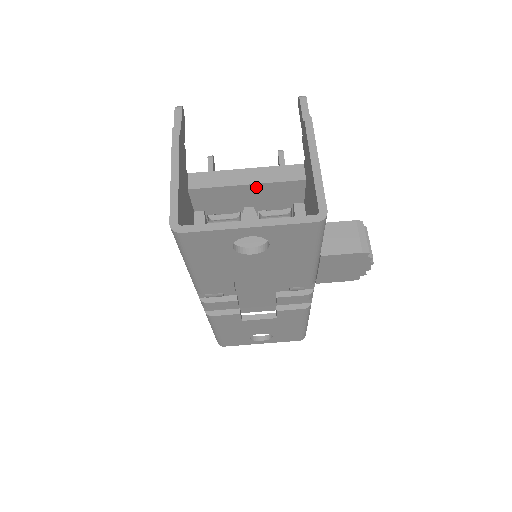
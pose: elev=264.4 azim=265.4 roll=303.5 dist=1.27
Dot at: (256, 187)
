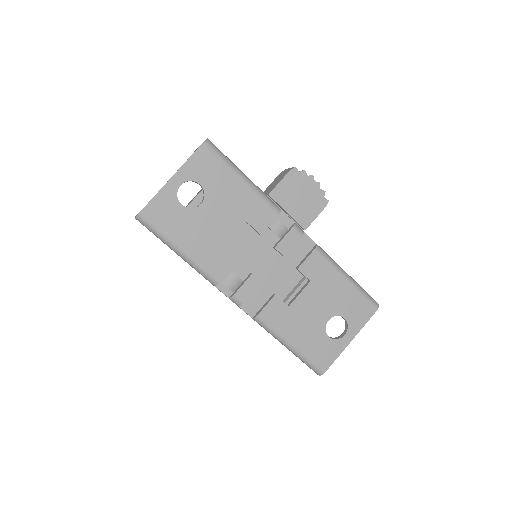
Dot at: (199, 200)
